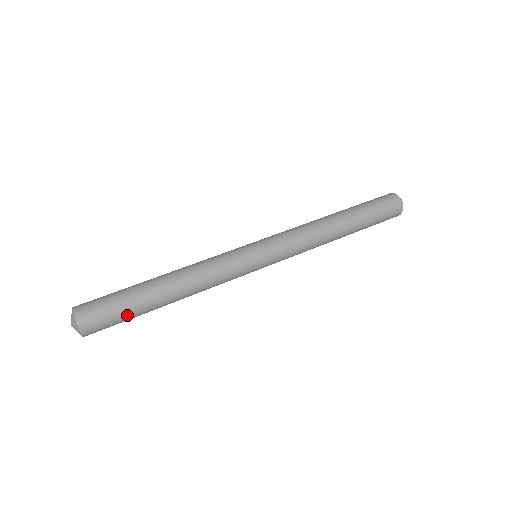
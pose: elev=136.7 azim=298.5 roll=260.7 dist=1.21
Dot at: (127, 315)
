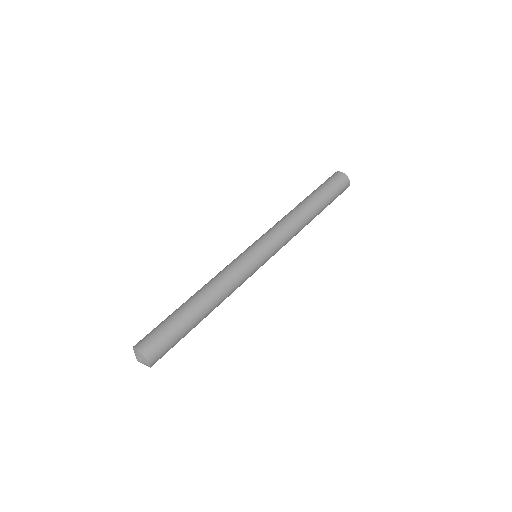
Dot at: (180, 338)
